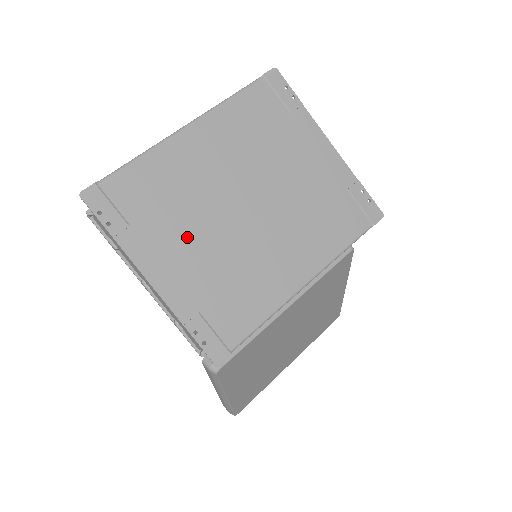
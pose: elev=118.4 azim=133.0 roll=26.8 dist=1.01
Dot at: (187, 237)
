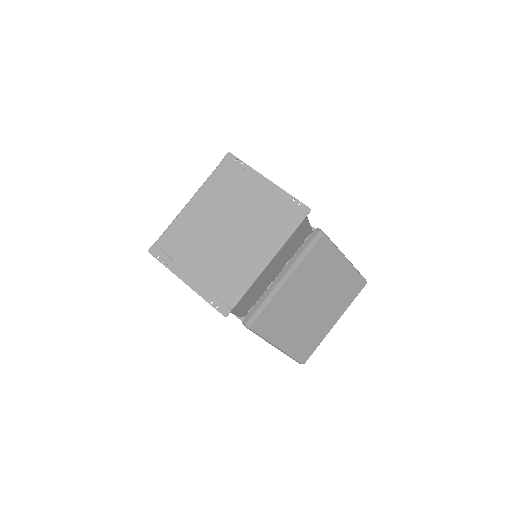
Dot at: (199, 256)
